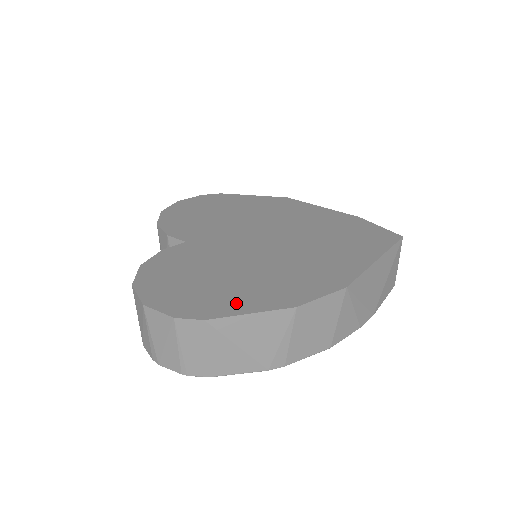
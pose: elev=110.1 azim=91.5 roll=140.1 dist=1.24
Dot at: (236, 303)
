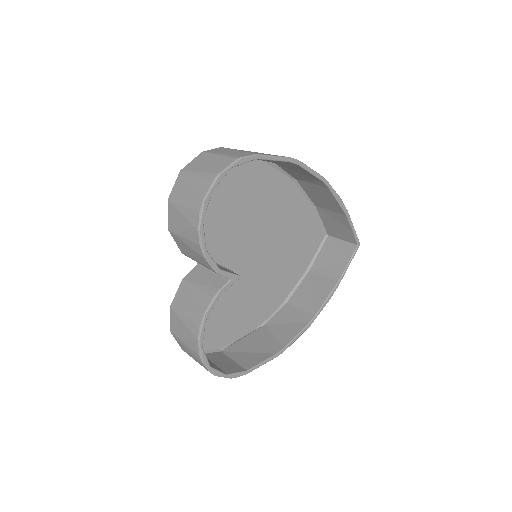
Dot at: occluded
